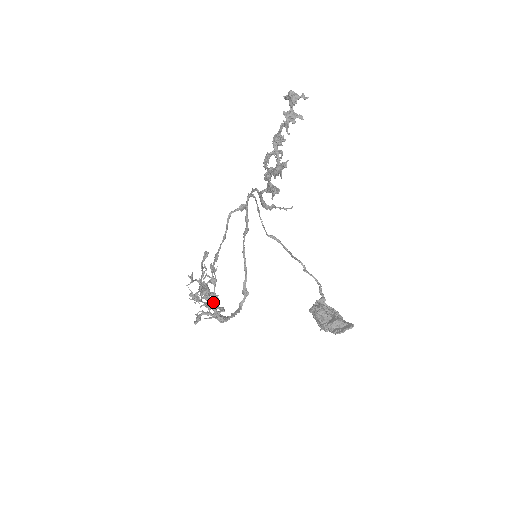
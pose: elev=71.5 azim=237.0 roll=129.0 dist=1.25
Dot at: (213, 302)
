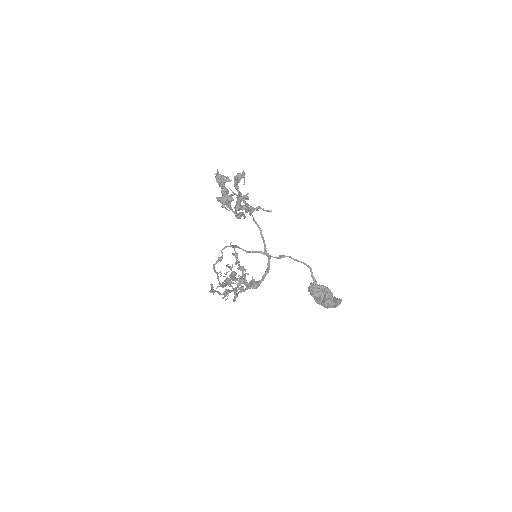
Dot at: (241, 283)
